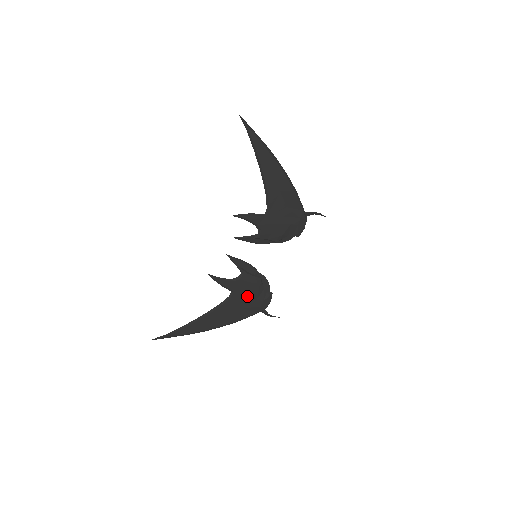
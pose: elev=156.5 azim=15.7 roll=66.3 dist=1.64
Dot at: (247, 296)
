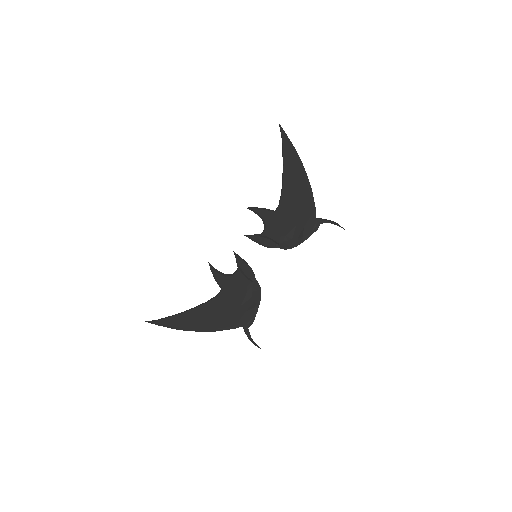
Dot at: (232, 299)
